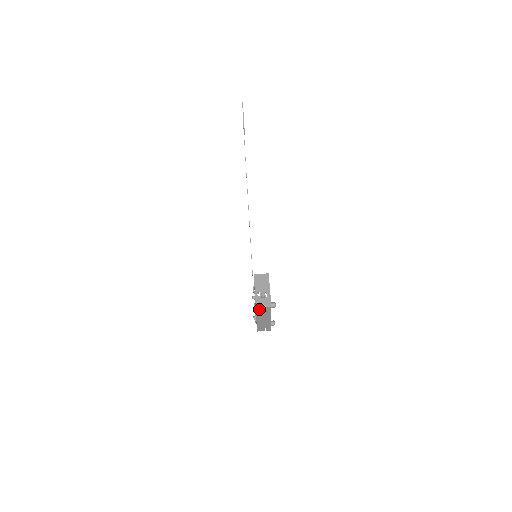
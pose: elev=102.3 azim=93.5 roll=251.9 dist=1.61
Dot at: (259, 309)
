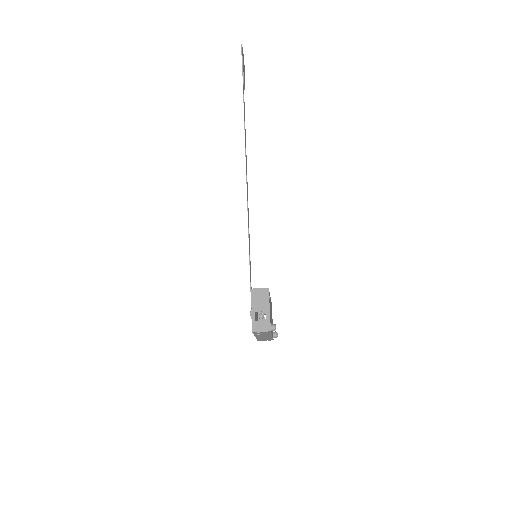
Dot at: (257, 332)
